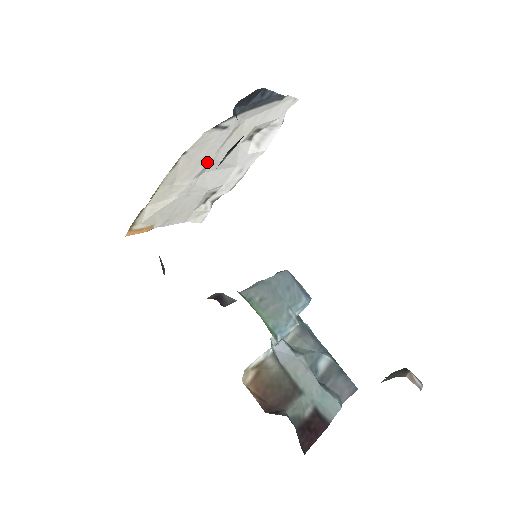
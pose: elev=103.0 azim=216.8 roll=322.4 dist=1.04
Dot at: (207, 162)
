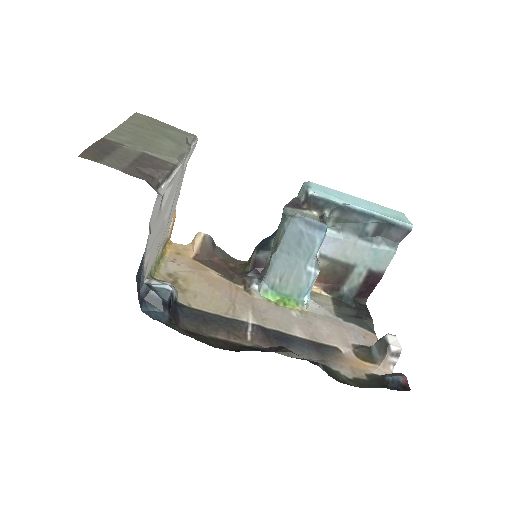
Dot at: (160, 235)
